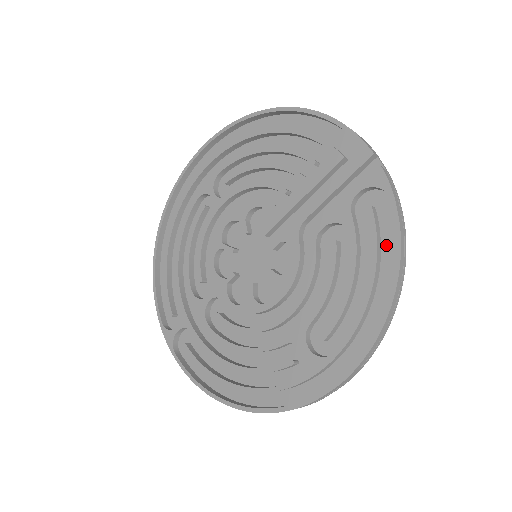
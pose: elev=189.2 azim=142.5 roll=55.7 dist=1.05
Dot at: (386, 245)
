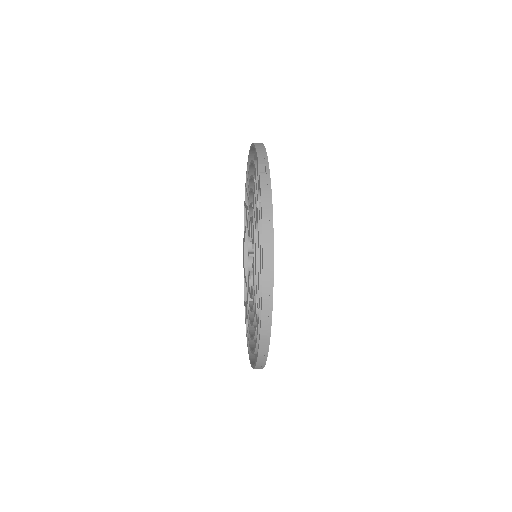
Dot at: occluded
